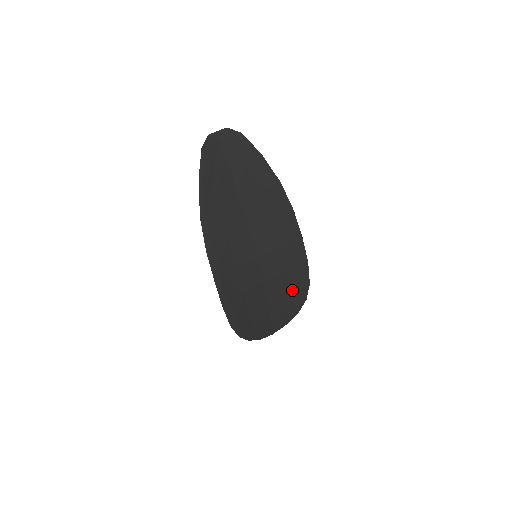
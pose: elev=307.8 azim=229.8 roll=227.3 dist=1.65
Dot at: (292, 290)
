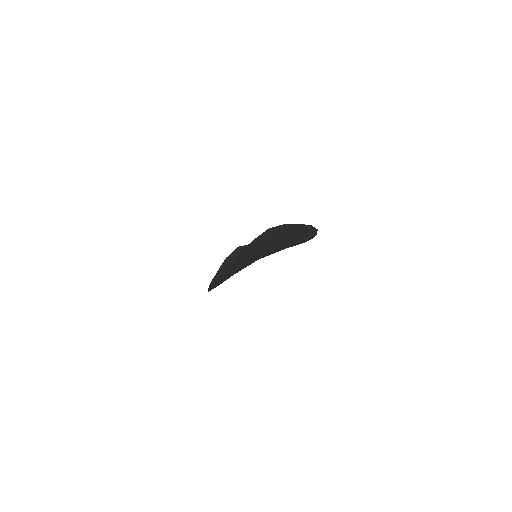
Dot at: occluded
